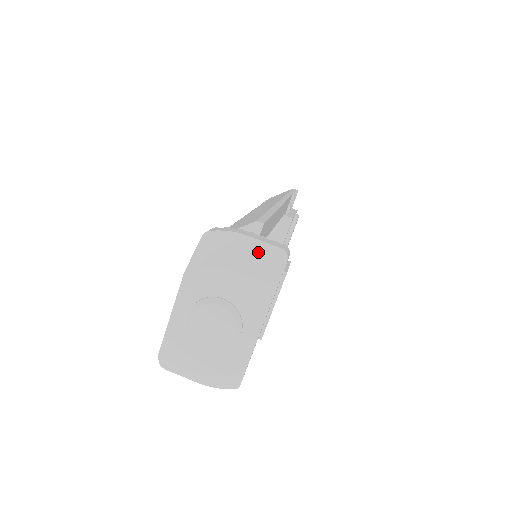
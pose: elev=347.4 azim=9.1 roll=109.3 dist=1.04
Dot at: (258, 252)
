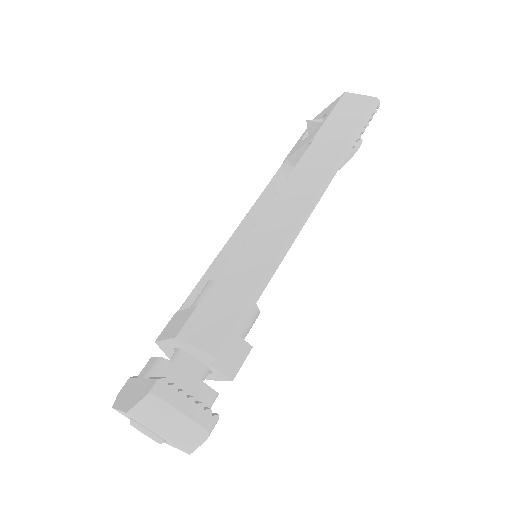
Dot at: (186, 428)
